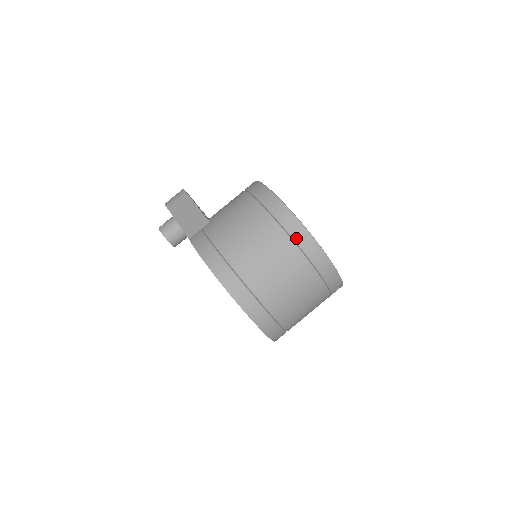
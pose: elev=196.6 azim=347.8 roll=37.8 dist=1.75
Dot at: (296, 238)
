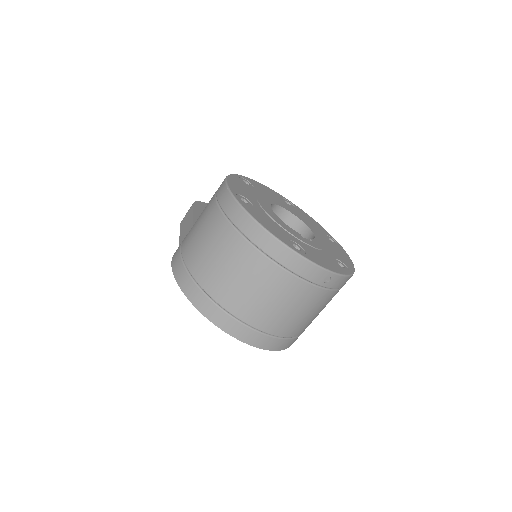
Dot at: (240, 227)
